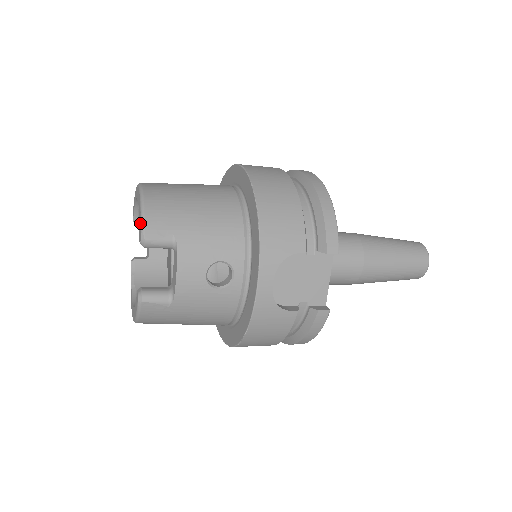
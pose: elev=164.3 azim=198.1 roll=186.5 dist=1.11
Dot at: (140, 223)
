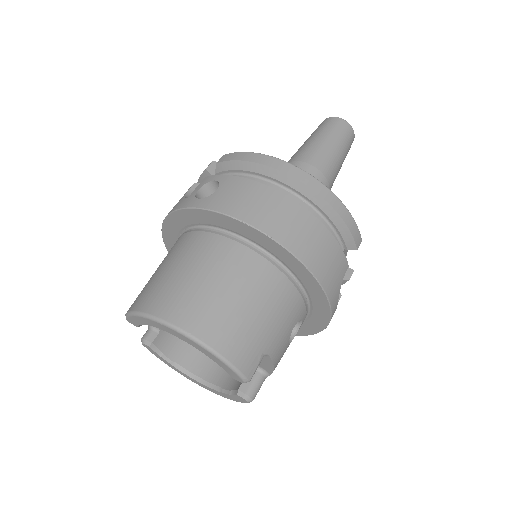
Dot at: (233, 373)
